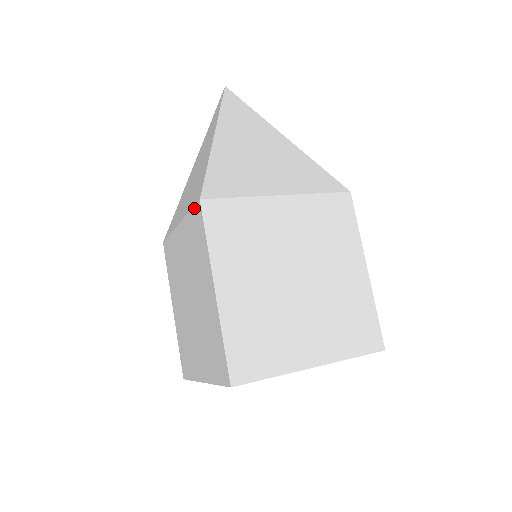
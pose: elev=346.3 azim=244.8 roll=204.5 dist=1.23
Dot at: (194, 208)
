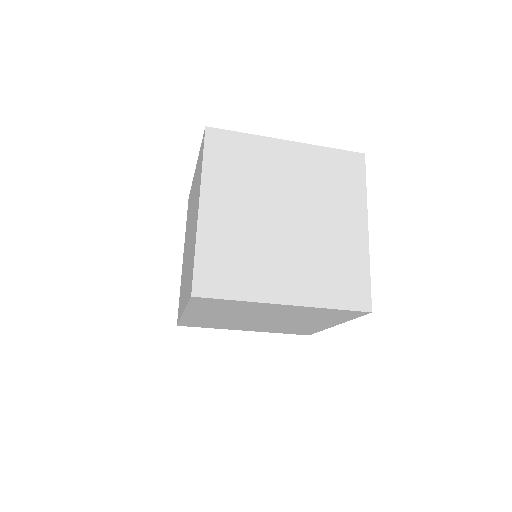
Dot at: (187, 211)
